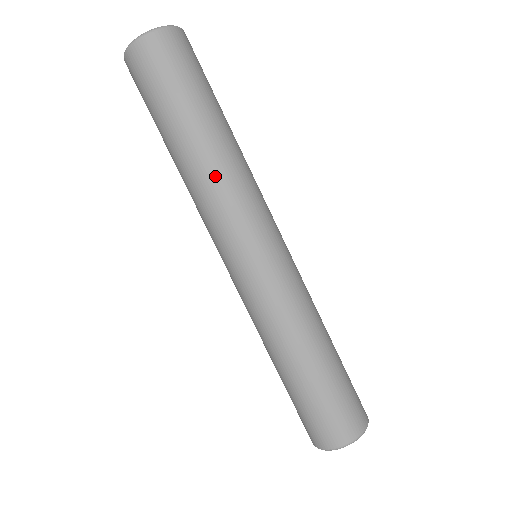
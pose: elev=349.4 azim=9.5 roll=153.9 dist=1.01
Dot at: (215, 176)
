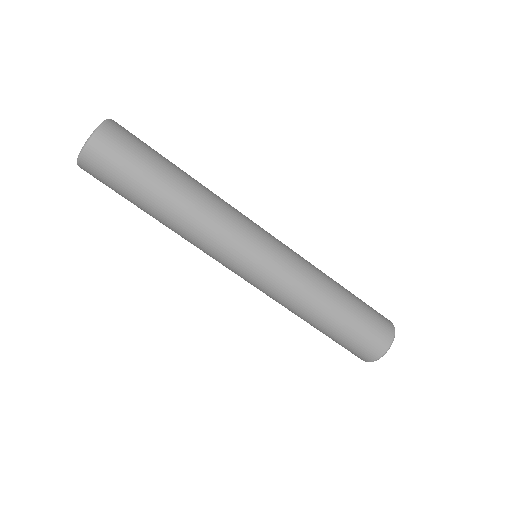
Dot at: (204, 212)
